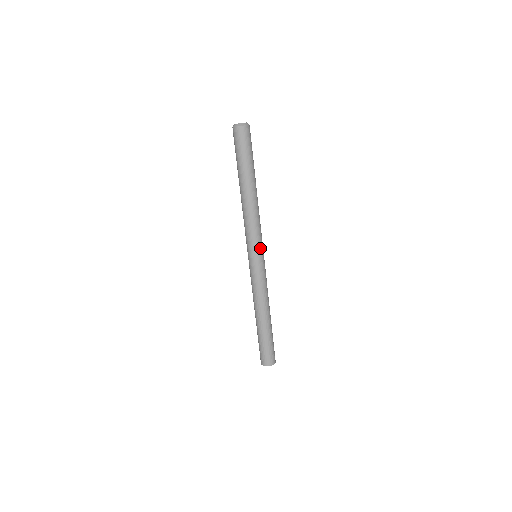
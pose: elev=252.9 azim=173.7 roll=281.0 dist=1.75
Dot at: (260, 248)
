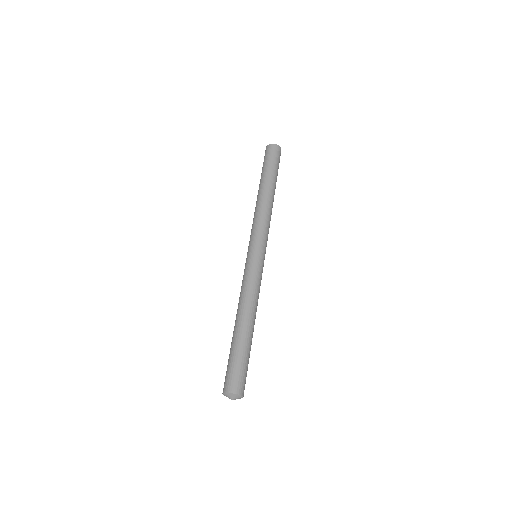
Dot at: (257, 242)
